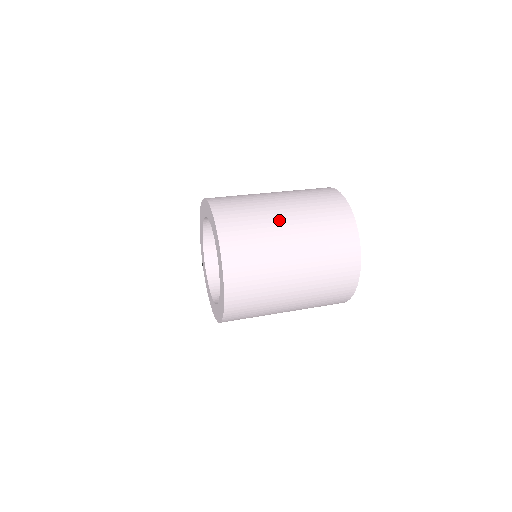
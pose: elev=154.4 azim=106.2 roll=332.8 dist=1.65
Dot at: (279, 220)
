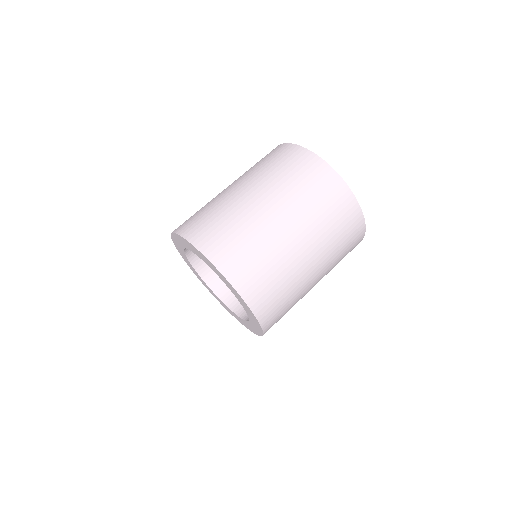
Dot at: (250, 203)
